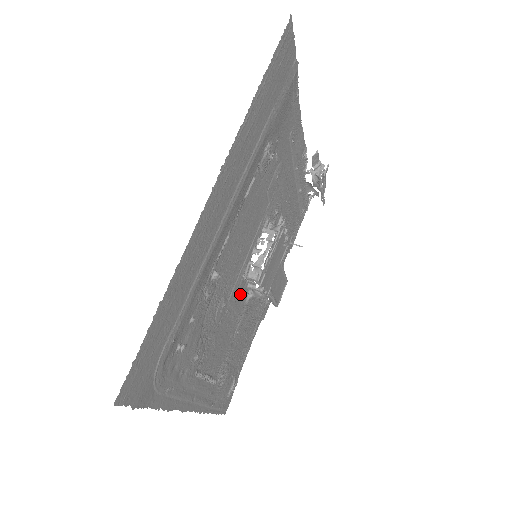
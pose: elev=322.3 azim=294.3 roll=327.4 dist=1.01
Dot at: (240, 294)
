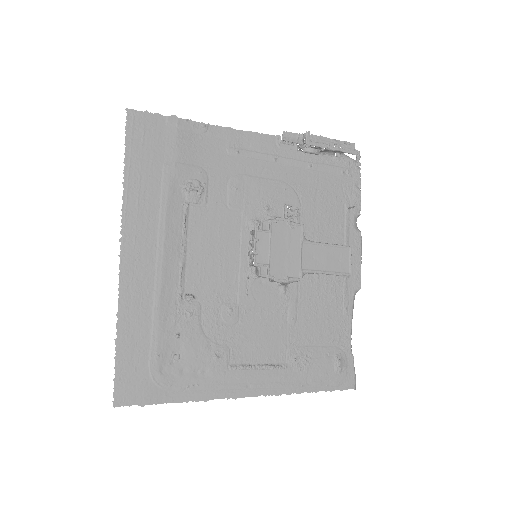
Dot at: (260, 291)
